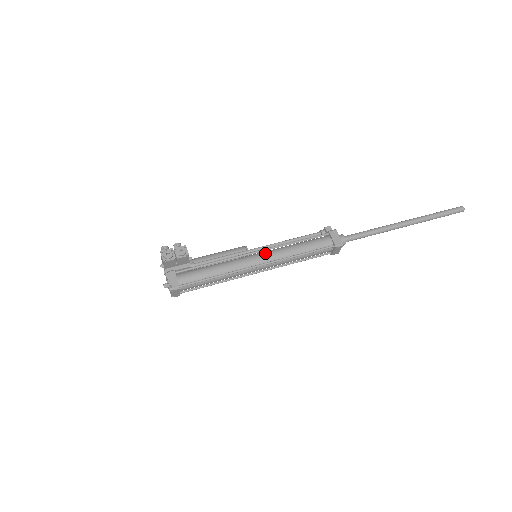
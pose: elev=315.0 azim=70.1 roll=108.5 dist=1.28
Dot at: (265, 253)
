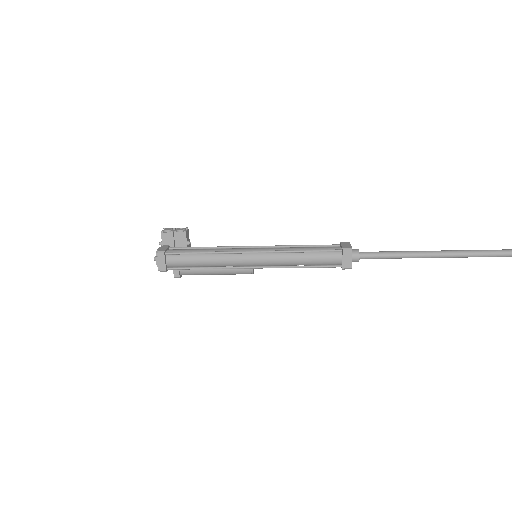
Dot at: (263, 248)
